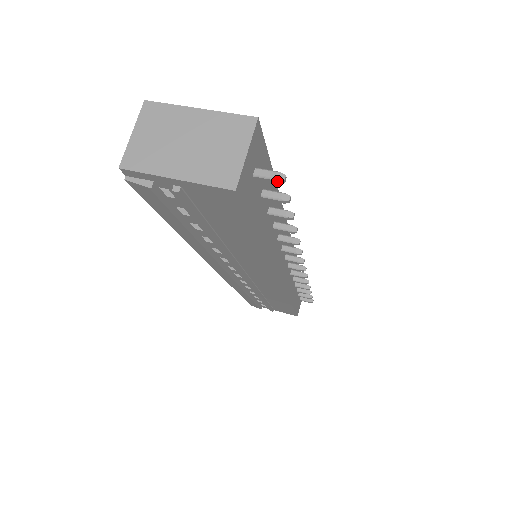
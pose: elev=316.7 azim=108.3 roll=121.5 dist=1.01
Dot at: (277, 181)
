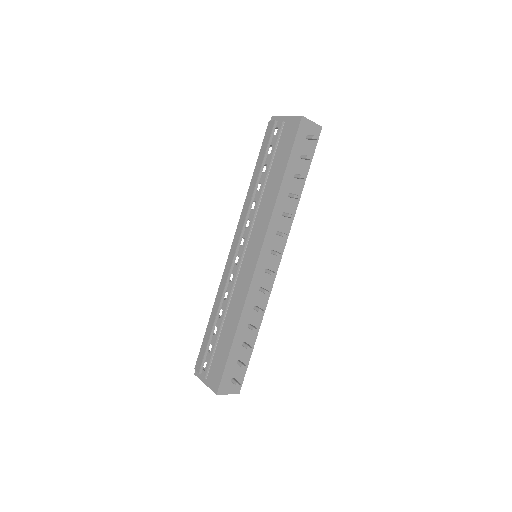
Dot at: (313, 137)
